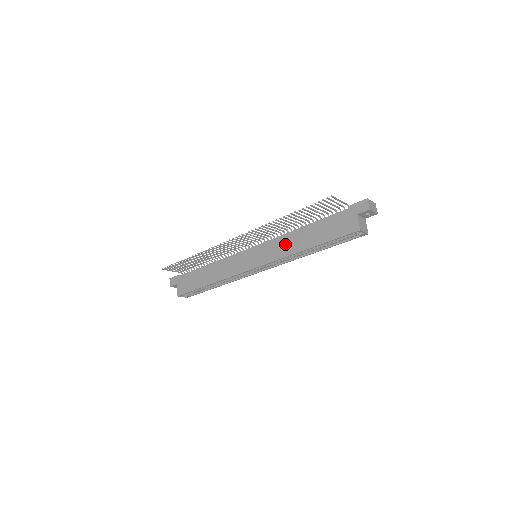
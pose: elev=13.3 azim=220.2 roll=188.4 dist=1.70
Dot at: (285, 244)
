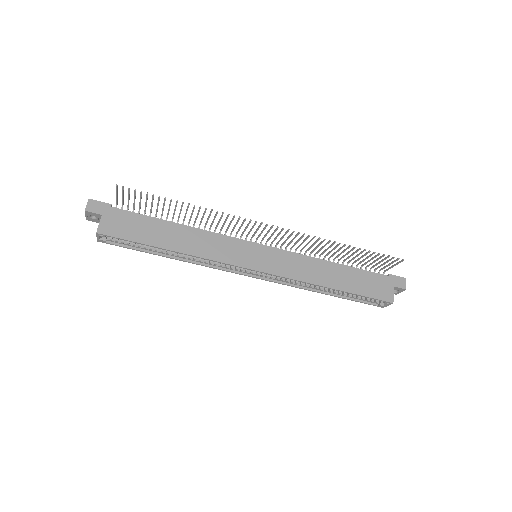
Dot at: (307, 267)
